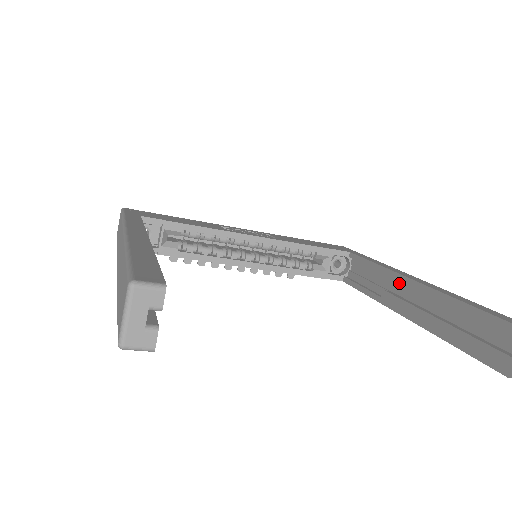
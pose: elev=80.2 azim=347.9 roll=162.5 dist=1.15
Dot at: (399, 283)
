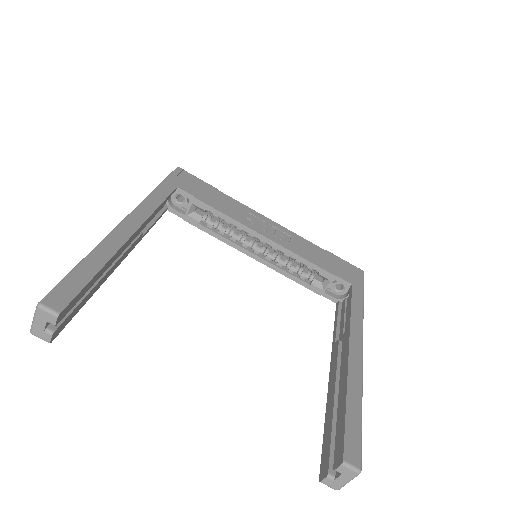
Dot at: (344, 345)
